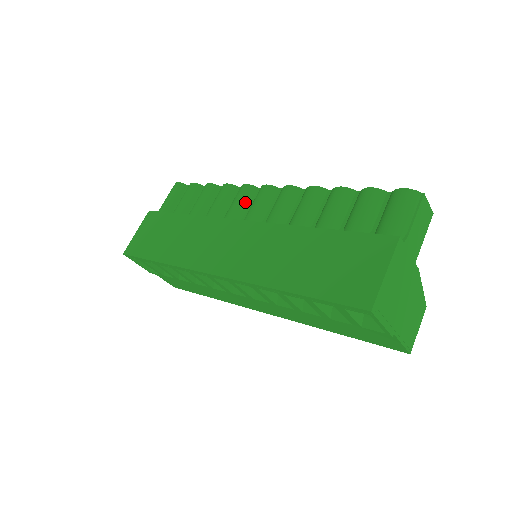
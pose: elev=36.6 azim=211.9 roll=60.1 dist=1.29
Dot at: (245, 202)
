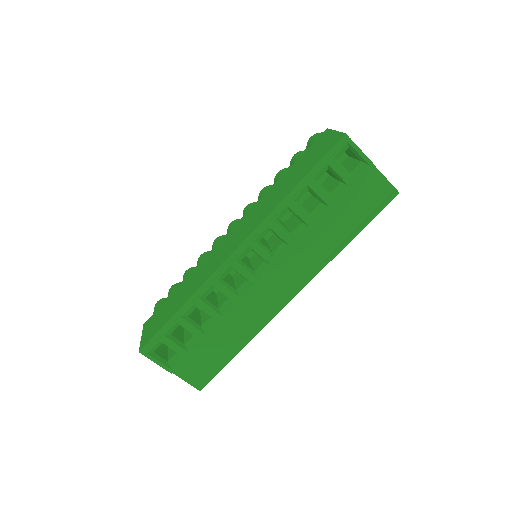
Dot at: occluded
